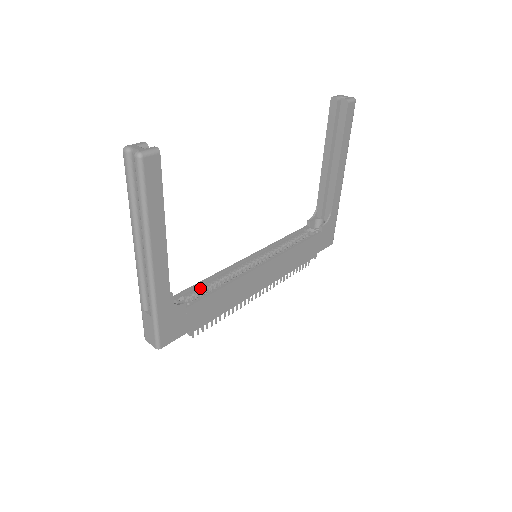
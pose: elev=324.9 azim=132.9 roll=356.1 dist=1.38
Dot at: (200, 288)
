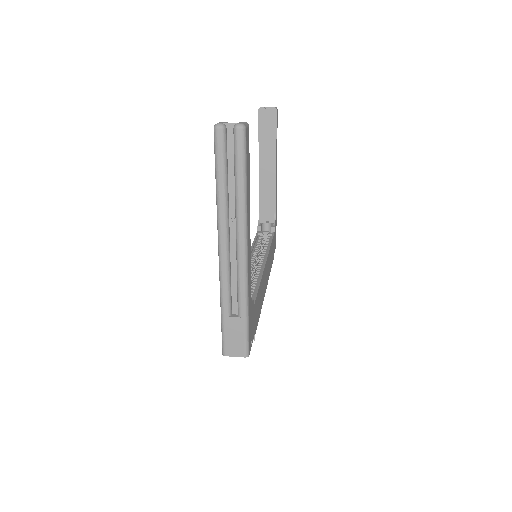
Dot at: occluded
